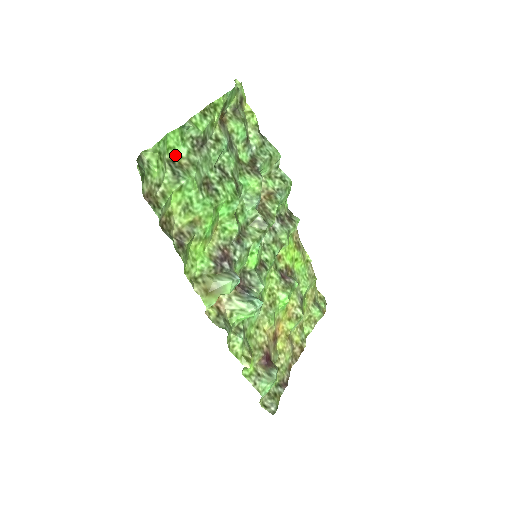
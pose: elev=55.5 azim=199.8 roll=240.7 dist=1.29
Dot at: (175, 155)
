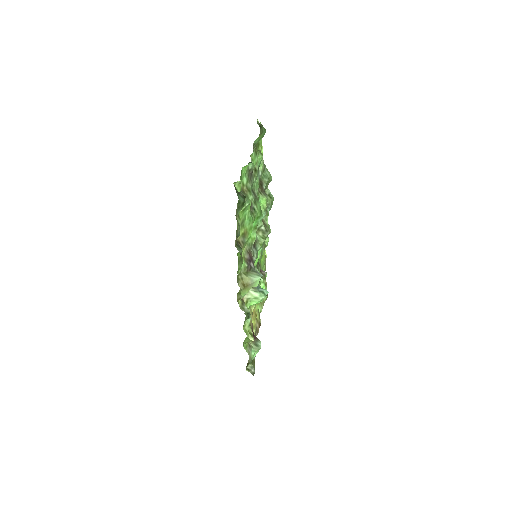
Dot at: (241, 183)
